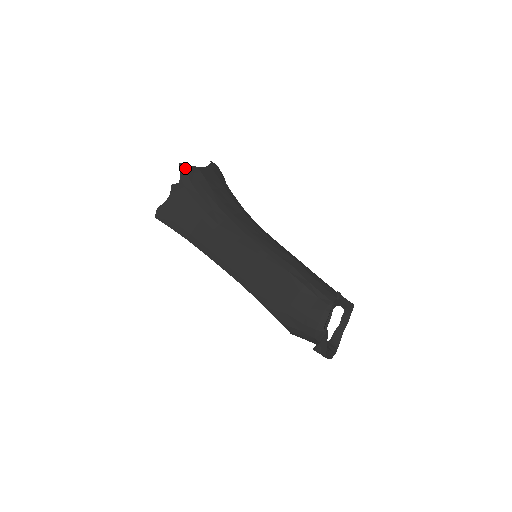
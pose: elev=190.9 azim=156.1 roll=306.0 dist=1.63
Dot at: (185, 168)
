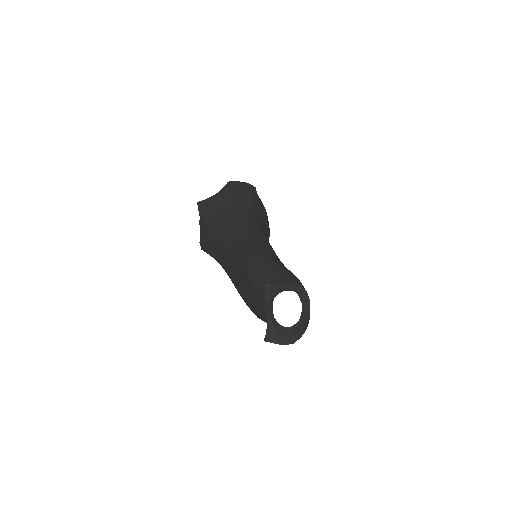
Dot at: (200, 204)
